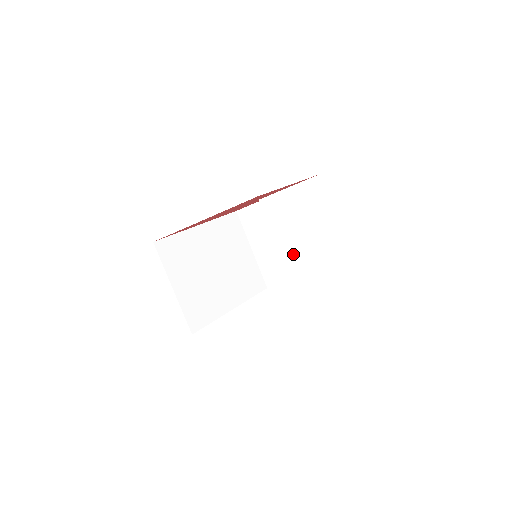
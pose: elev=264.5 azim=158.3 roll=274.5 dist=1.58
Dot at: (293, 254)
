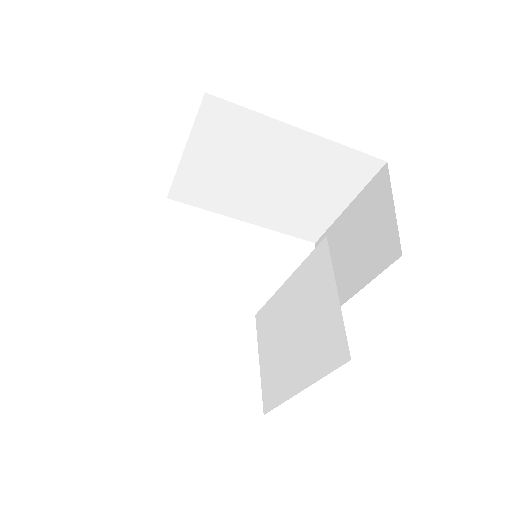
Dot at: (280, 309)
